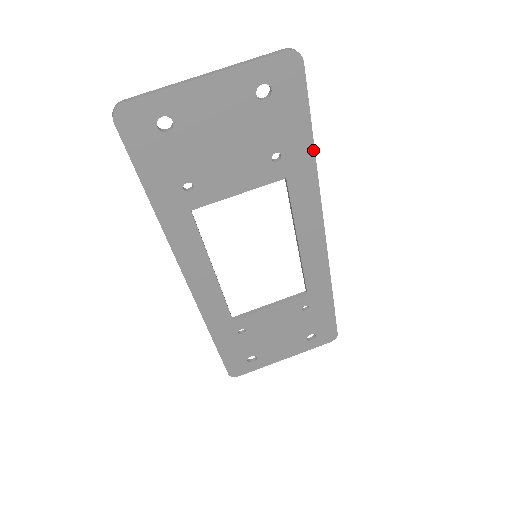
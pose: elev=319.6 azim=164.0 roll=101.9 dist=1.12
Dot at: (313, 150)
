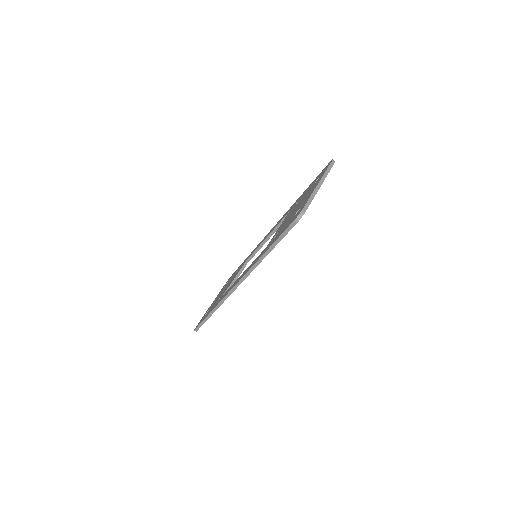
Dot at: occluded
